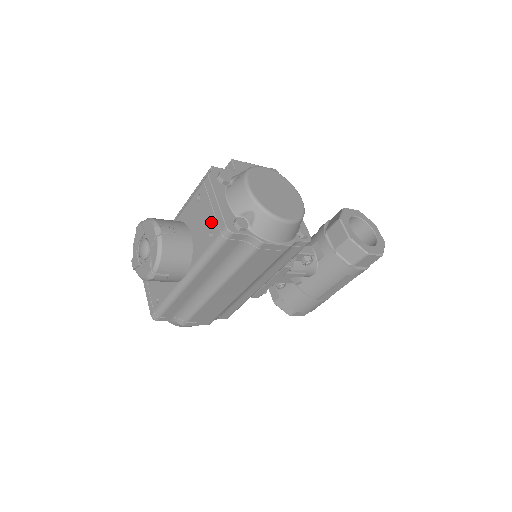
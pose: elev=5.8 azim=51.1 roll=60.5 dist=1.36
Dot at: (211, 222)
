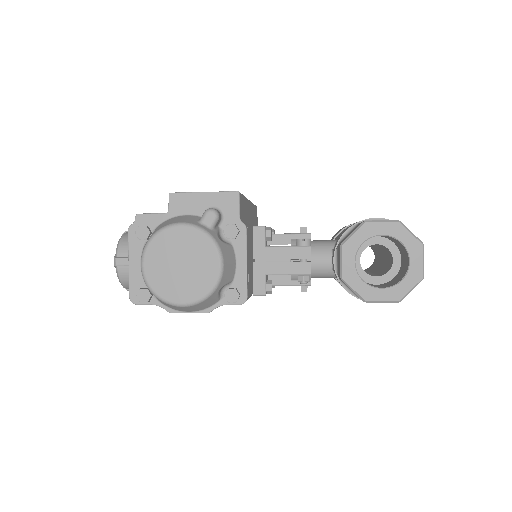
Dot at: occluded
